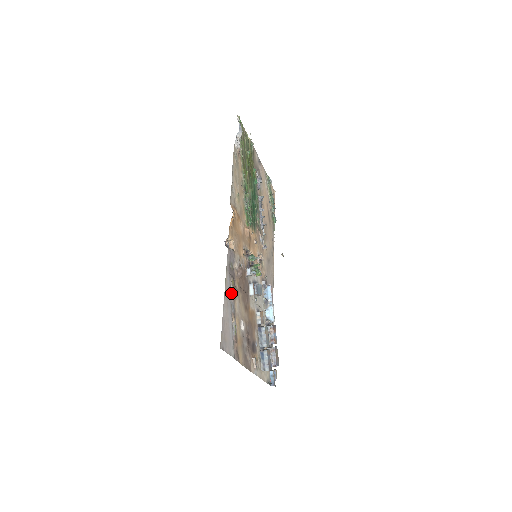
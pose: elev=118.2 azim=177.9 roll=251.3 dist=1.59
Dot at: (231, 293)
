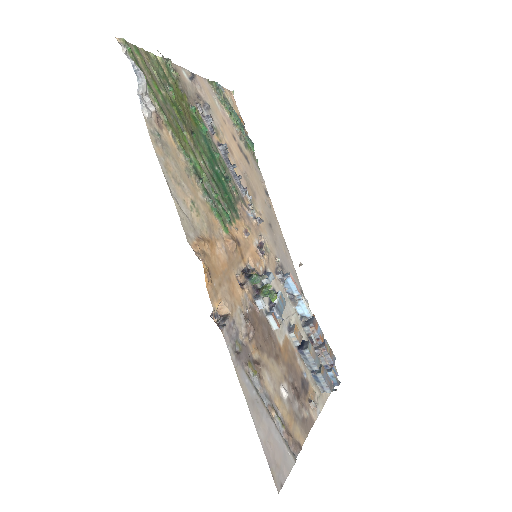
Dot at: (254, 382)
